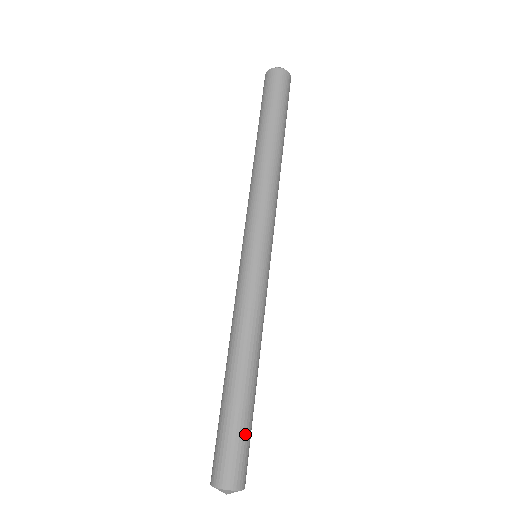
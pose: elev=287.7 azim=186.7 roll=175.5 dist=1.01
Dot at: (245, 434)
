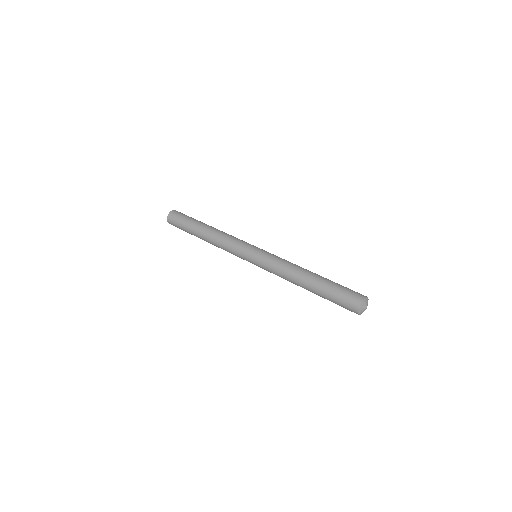
Dot at: occluded
